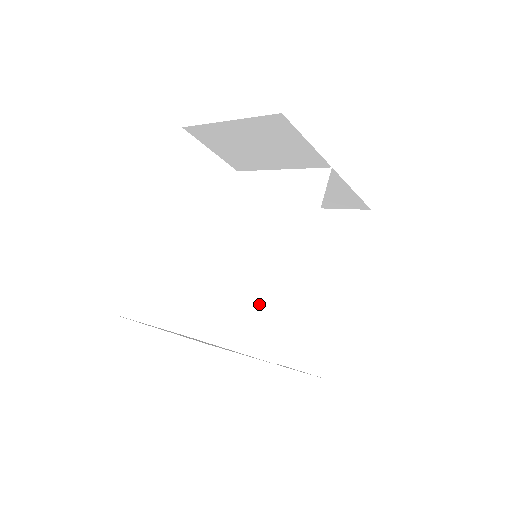
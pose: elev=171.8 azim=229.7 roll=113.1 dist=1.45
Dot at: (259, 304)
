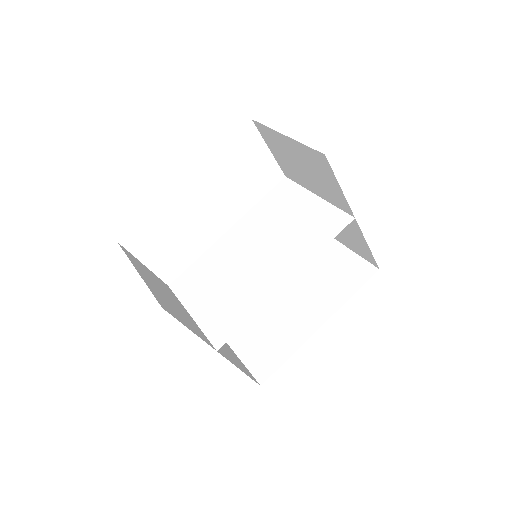
Dot at: (234, 296)
